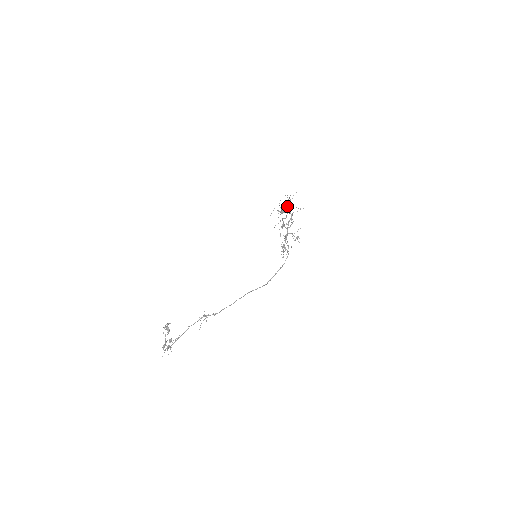
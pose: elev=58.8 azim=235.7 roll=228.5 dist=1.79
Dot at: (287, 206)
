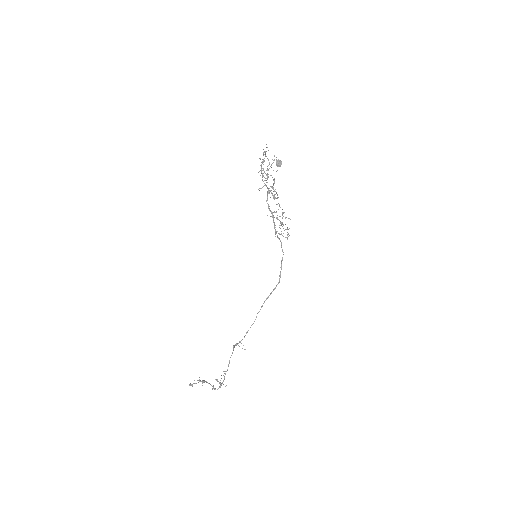
Dot at: (262, 175)
